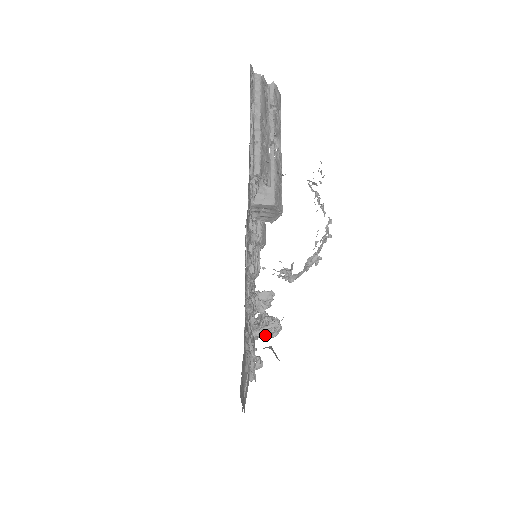
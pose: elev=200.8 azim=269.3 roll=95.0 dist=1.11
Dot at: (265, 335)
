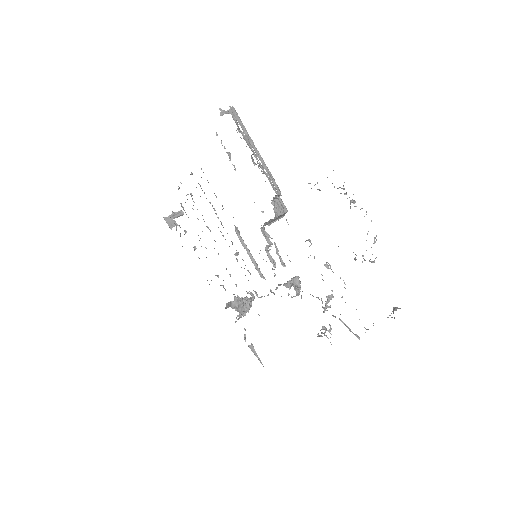
Dot at: occluded
